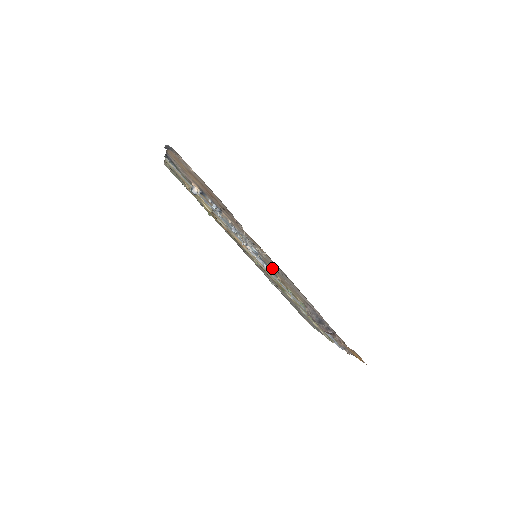
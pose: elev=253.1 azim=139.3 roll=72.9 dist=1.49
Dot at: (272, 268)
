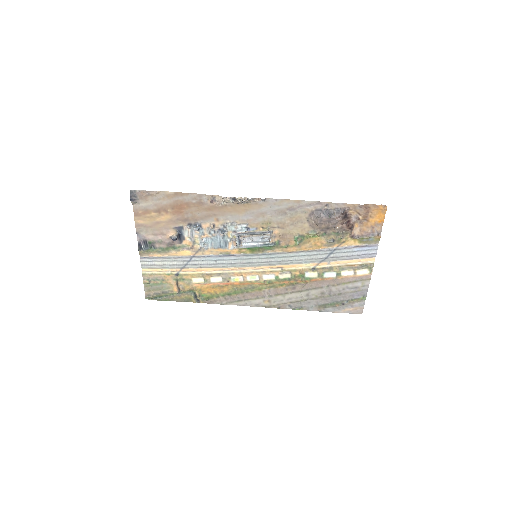
Dot at: (267, 228)
